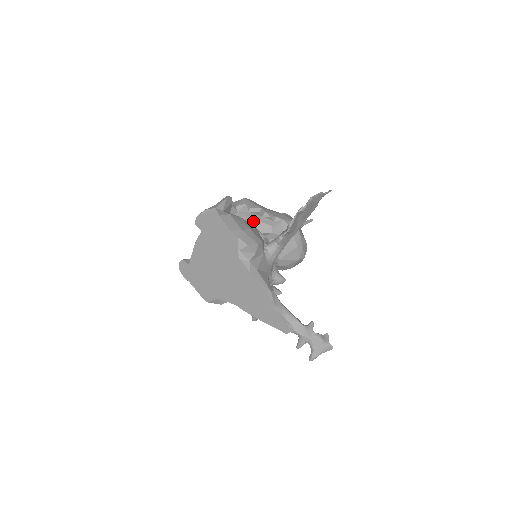
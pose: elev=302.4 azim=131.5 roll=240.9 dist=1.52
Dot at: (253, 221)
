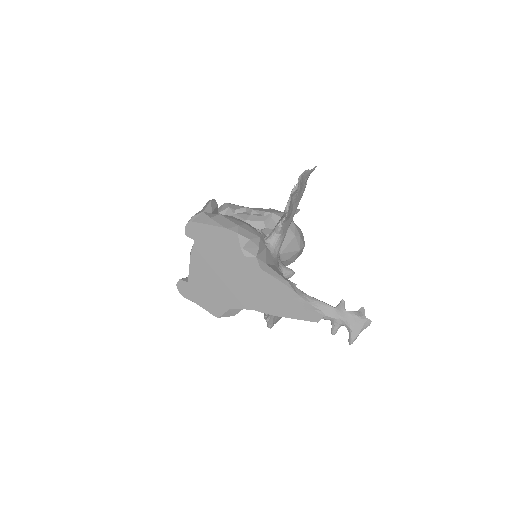
Dot at: occluded
